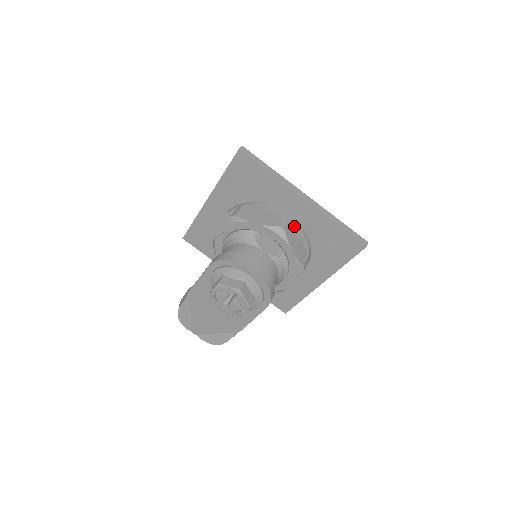
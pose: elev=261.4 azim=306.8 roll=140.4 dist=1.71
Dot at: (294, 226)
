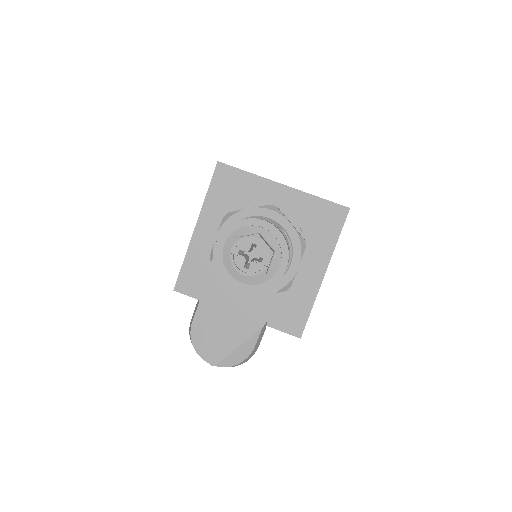
Dot at: occluded
